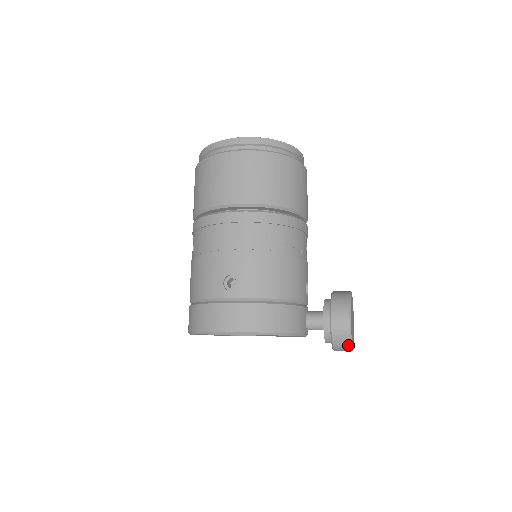
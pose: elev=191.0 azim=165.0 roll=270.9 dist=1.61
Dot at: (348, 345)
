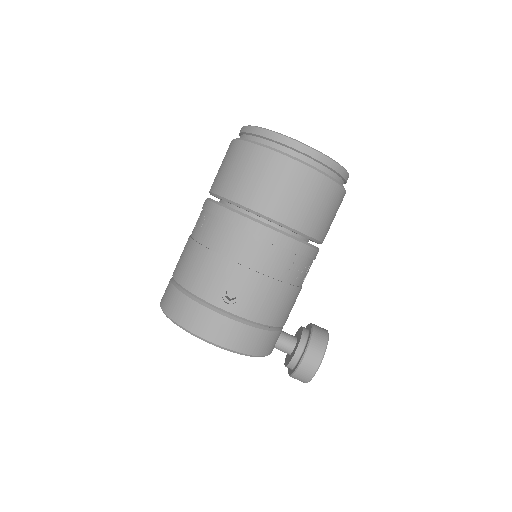
Dot at: (305, 381)
